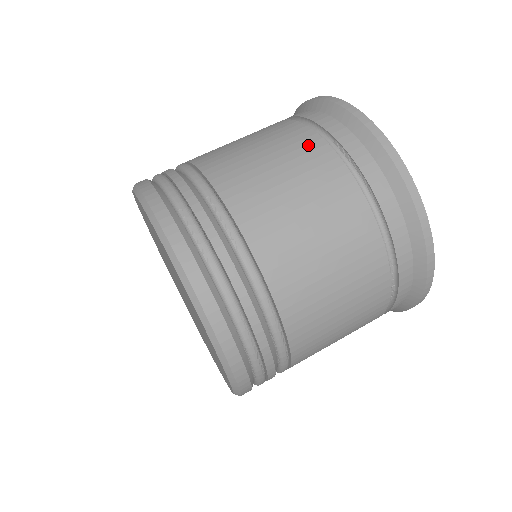
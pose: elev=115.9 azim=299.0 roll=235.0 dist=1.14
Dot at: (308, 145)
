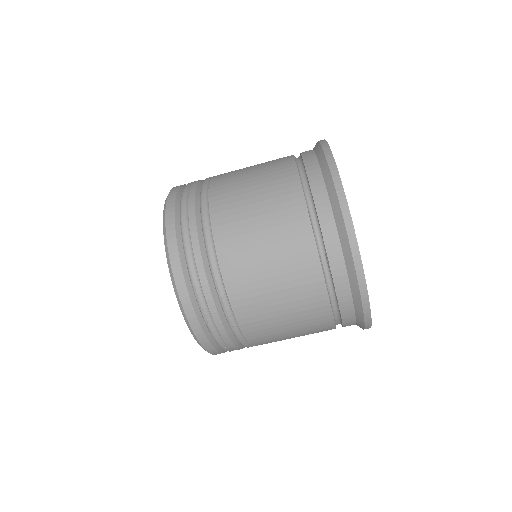
Dot at: (303, 254)
